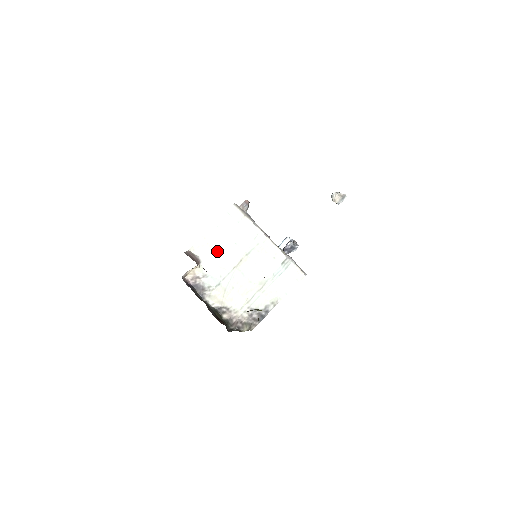
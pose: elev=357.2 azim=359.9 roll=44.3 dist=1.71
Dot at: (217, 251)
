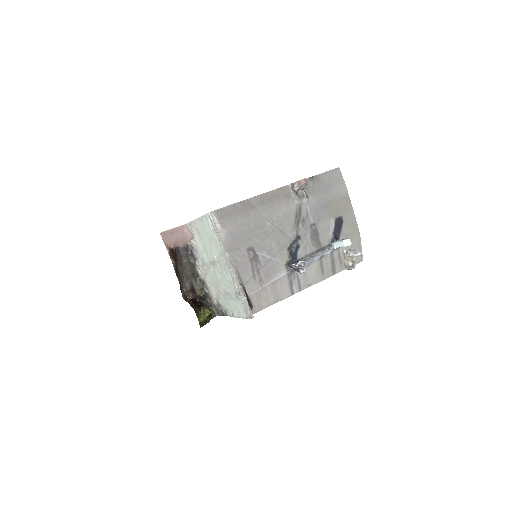
Dot at: (202, 240)
